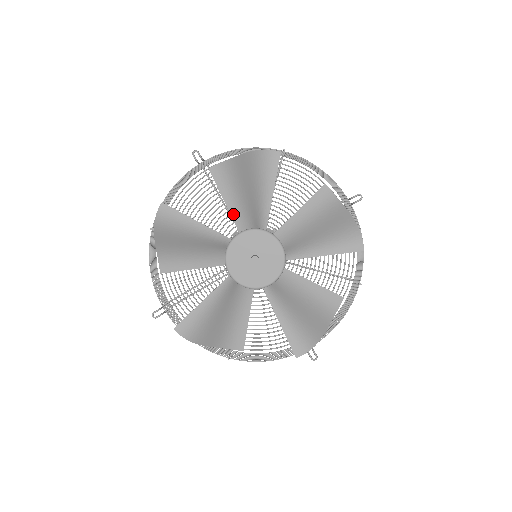
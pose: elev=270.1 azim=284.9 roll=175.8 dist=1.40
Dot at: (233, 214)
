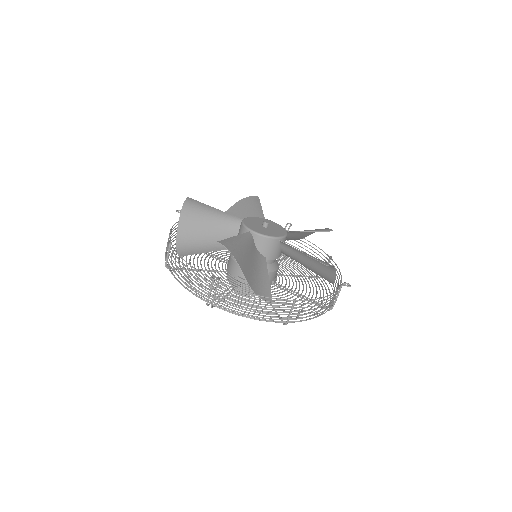
Dot at: occluded
